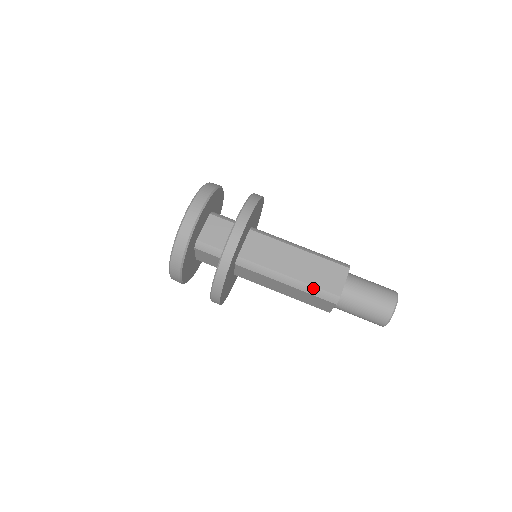
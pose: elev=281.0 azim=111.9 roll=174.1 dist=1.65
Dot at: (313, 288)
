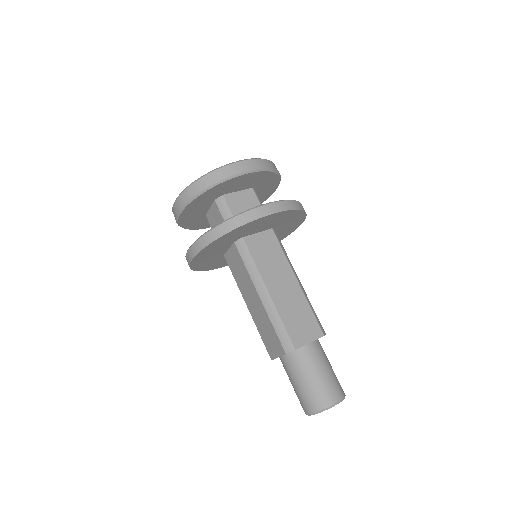
Dot at: (279, 320)
